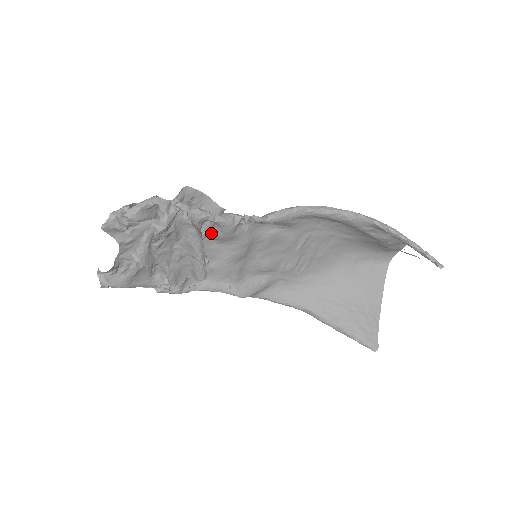
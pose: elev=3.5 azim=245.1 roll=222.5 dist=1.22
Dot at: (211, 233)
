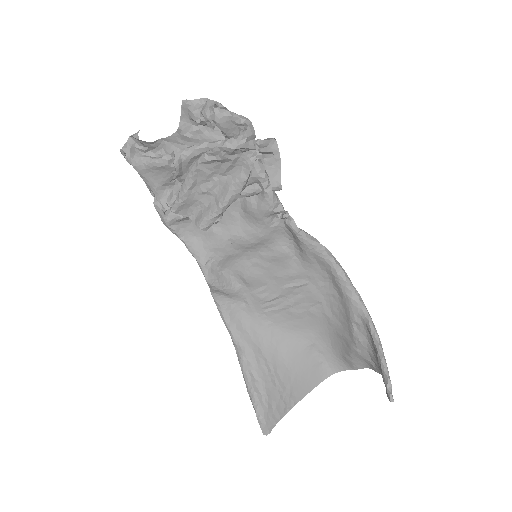
Dot at: (248, 199)
